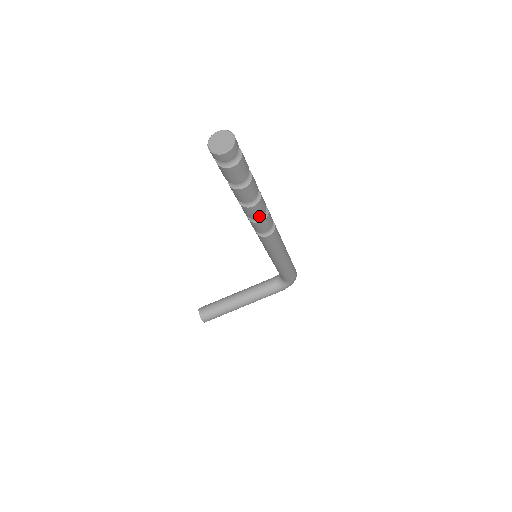
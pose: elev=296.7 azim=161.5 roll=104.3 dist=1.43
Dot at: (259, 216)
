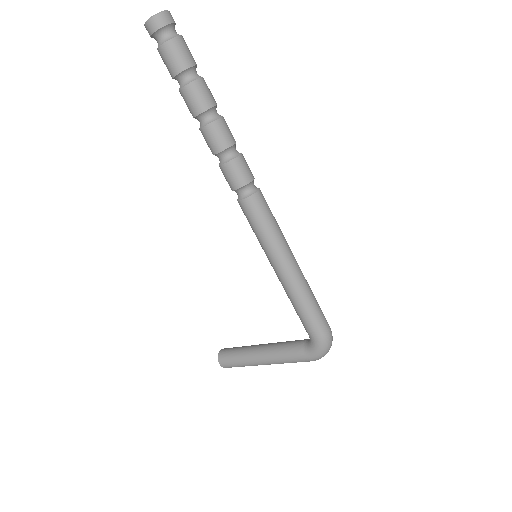
Dot at: (218, 150)
